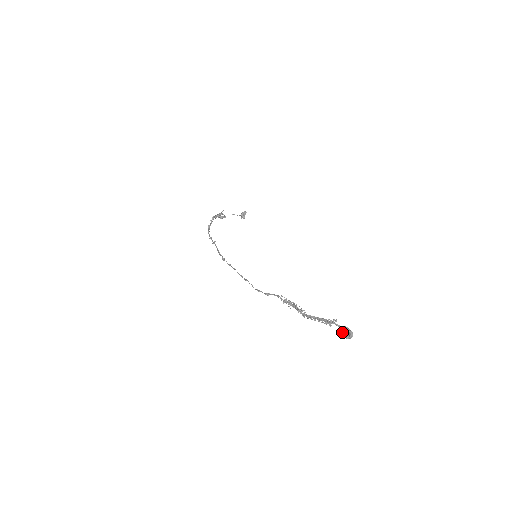
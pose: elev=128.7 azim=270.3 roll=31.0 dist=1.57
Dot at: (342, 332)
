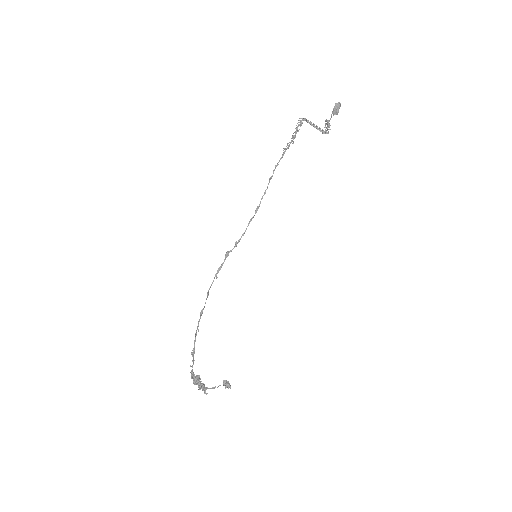
Dot at: (334, 110)
